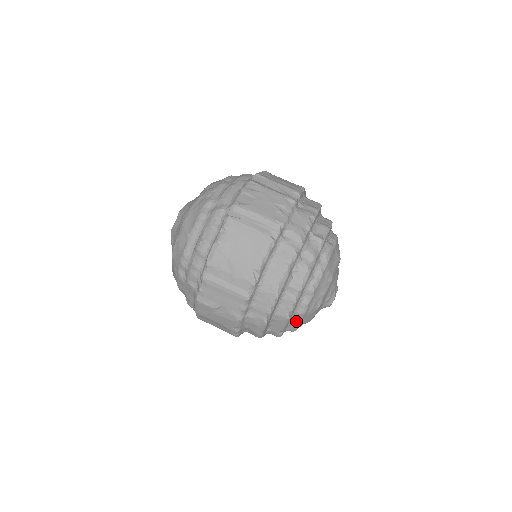
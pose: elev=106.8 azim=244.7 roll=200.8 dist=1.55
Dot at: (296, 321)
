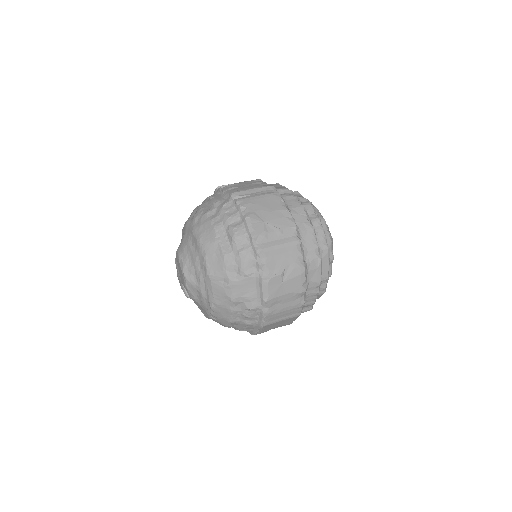
Dot at: (331, 255)
